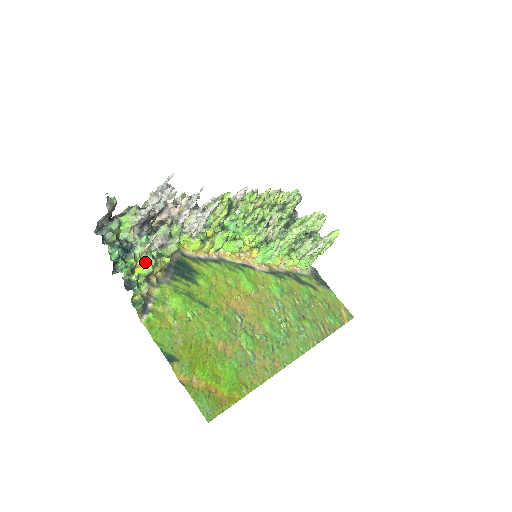
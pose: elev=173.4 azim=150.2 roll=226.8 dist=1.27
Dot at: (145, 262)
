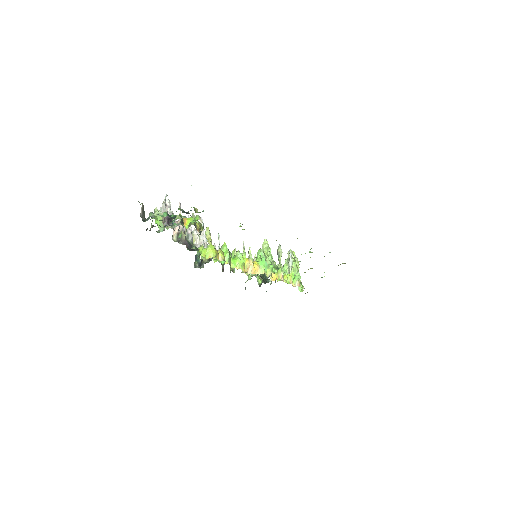
Dot at: (186, 220)
